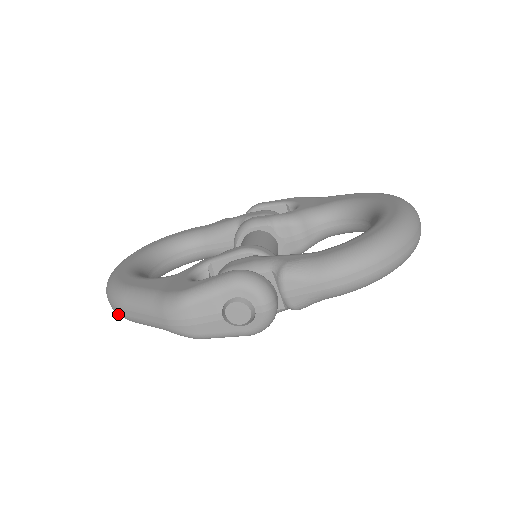
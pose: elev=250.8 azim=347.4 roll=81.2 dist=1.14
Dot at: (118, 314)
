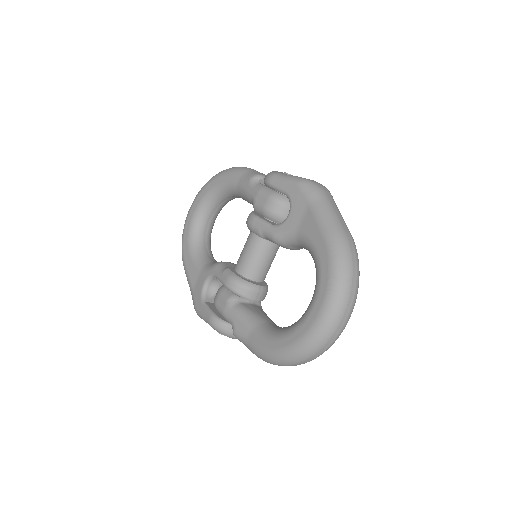
Dot at: occluded
